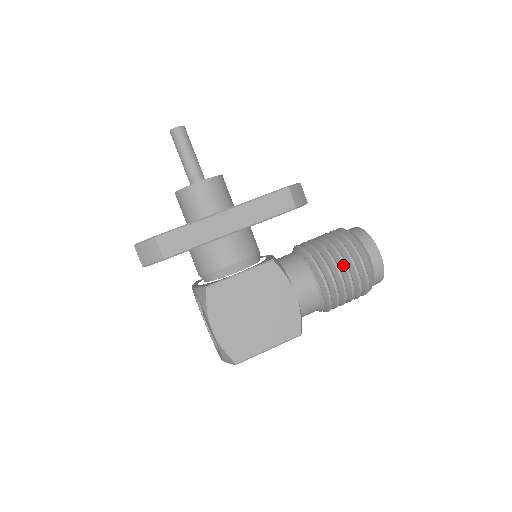
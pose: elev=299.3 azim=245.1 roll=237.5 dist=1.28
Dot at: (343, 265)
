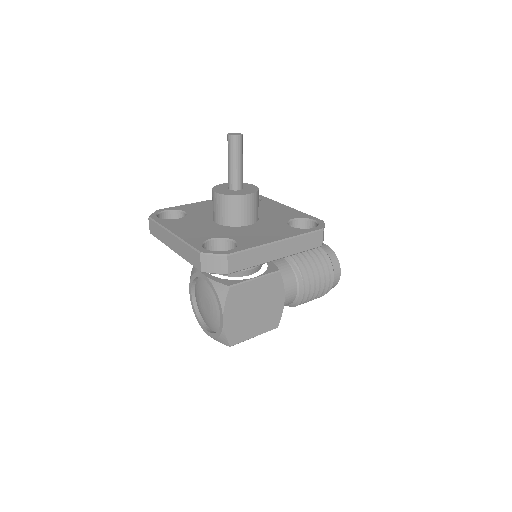
Dot at: (319, 280)
